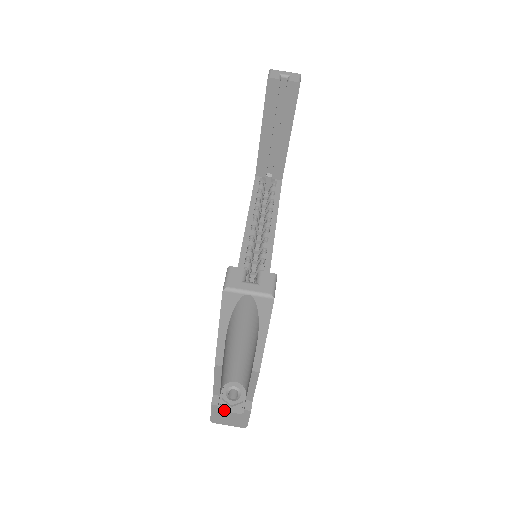
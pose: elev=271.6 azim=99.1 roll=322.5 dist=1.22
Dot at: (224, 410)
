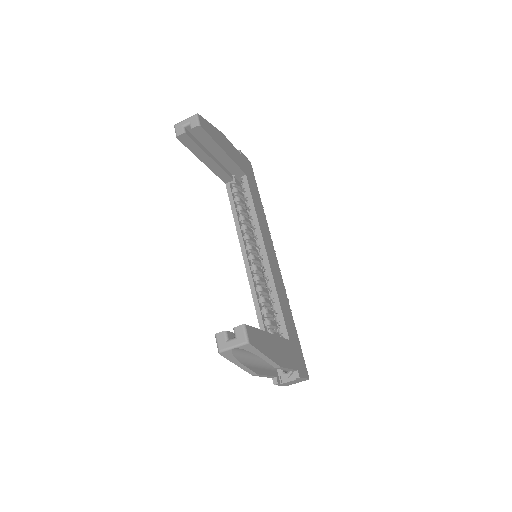
Dot at: (285, 382)
